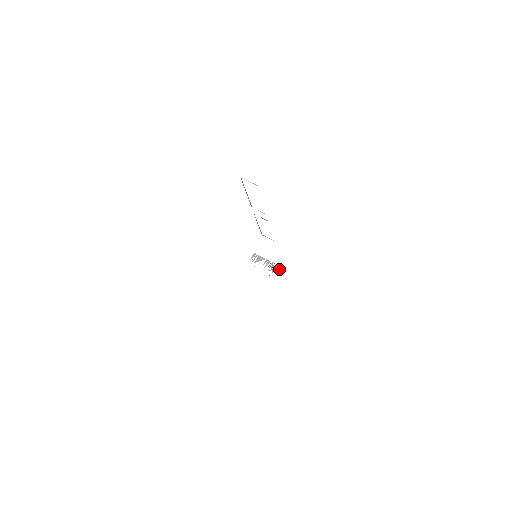
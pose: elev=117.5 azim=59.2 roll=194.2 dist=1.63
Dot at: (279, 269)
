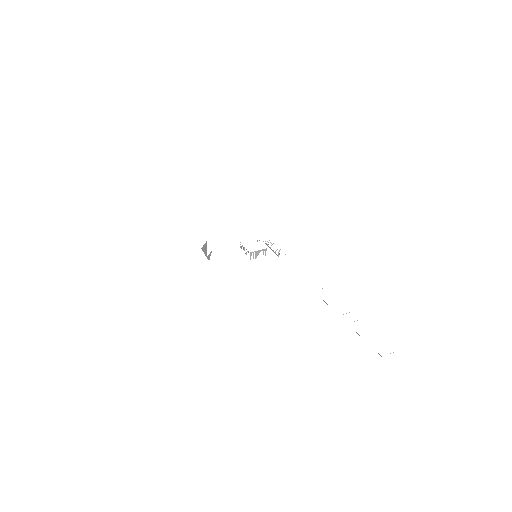
Dot at: (277, 249)
